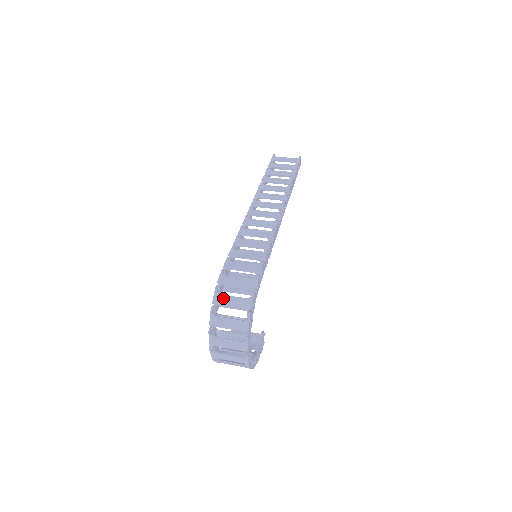
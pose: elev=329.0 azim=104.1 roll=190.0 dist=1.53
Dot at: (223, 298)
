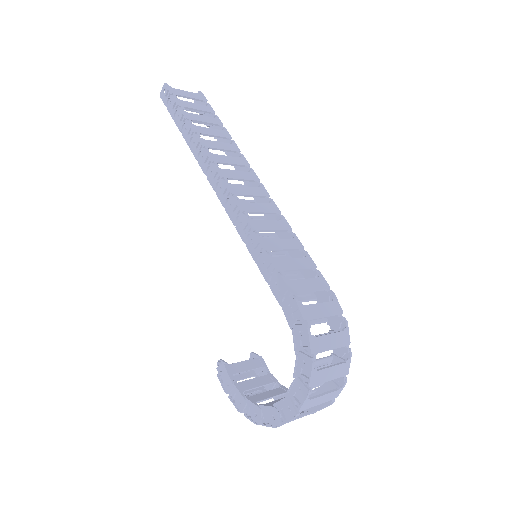
Dot at: (321, 341)
